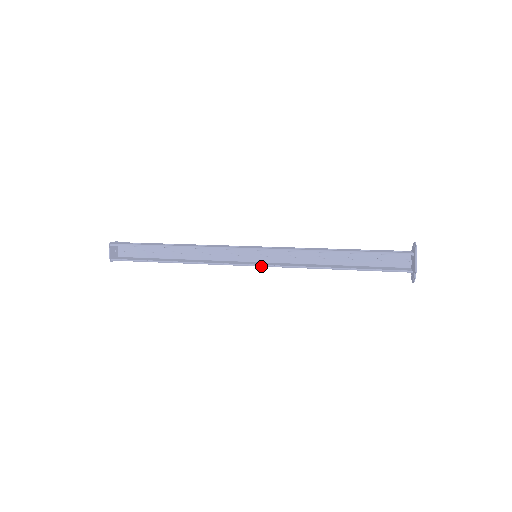
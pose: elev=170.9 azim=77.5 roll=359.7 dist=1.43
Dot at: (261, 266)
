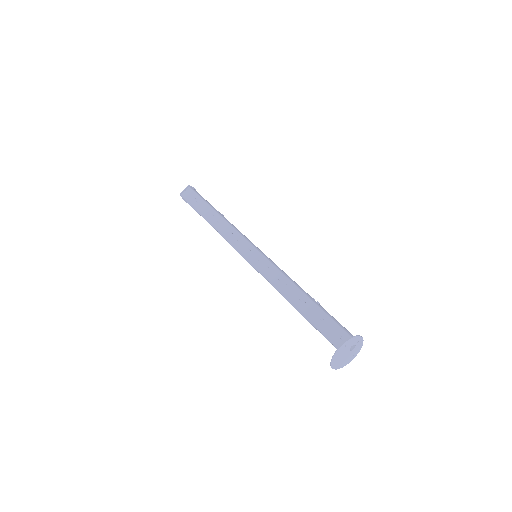
Dot at: occluded
